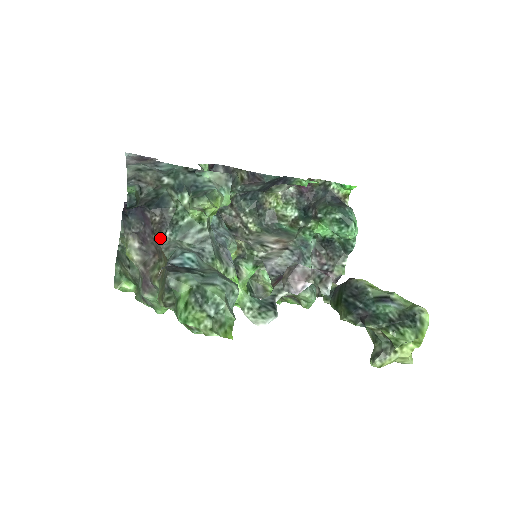
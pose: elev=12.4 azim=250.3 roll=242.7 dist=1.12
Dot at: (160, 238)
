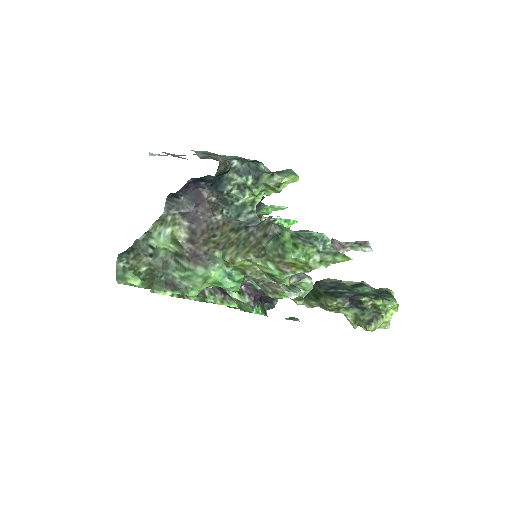
Dot at: (216, 215)
